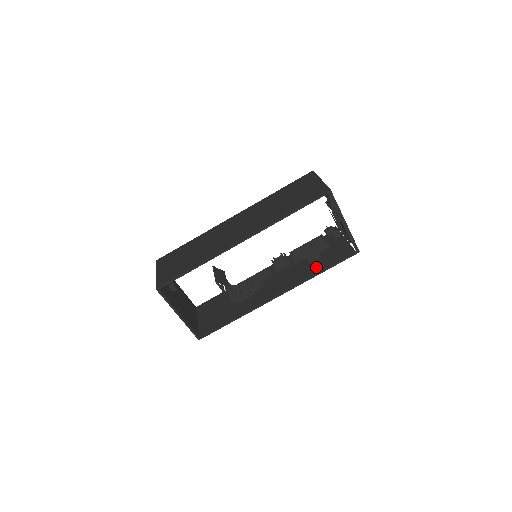
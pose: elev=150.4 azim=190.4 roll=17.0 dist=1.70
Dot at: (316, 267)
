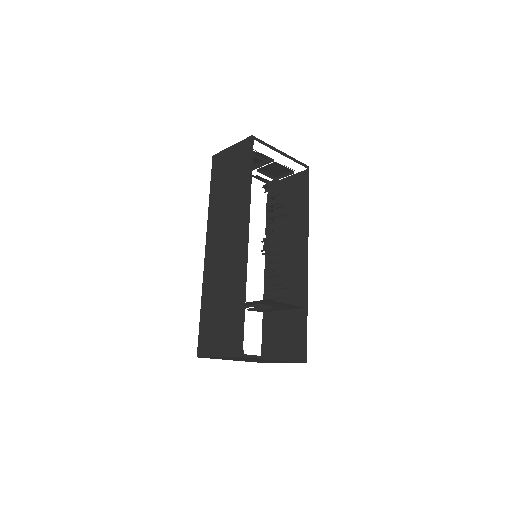
Dot at: (299, 211)
